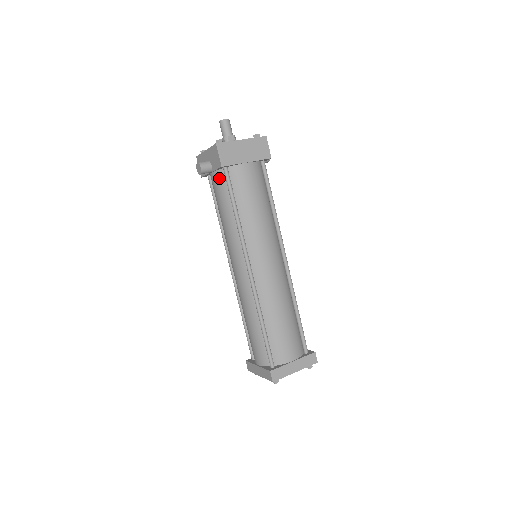
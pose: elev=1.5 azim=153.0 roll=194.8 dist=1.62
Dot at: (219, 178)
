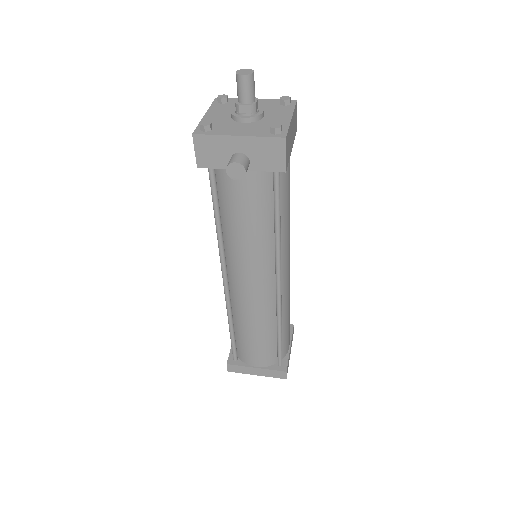
Dot at: (258, 180)
